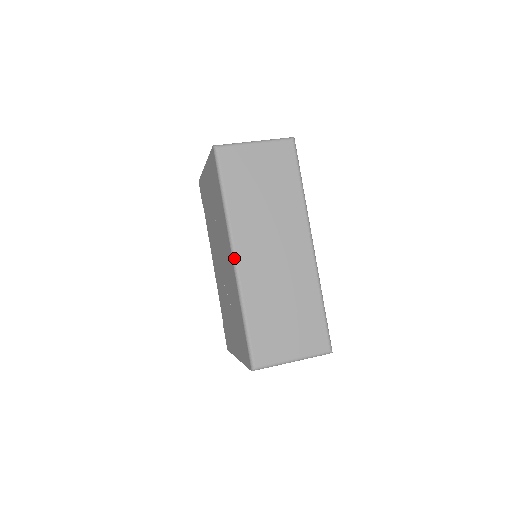
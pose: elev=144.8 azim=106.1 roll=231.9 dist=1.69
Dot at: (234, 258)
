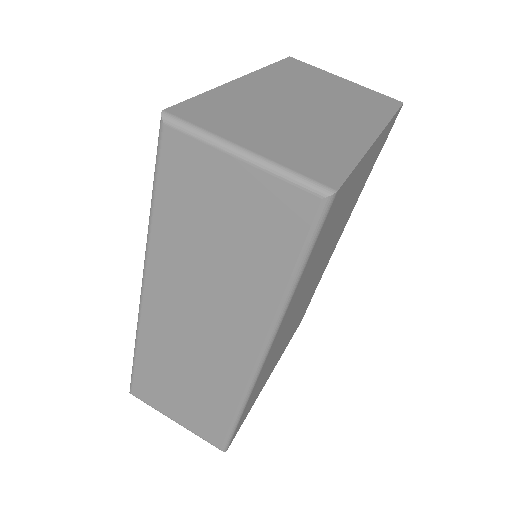
Dot at: (141, 292)
